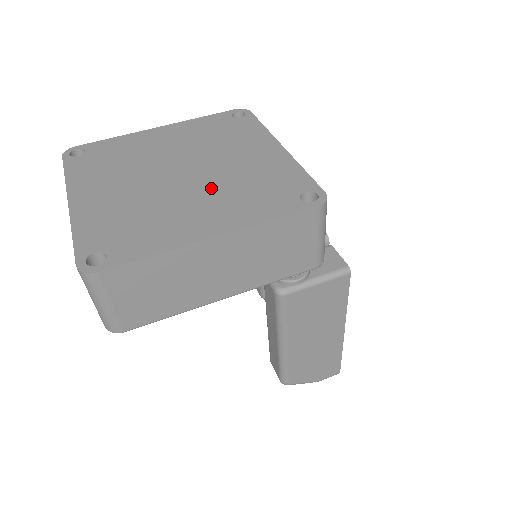
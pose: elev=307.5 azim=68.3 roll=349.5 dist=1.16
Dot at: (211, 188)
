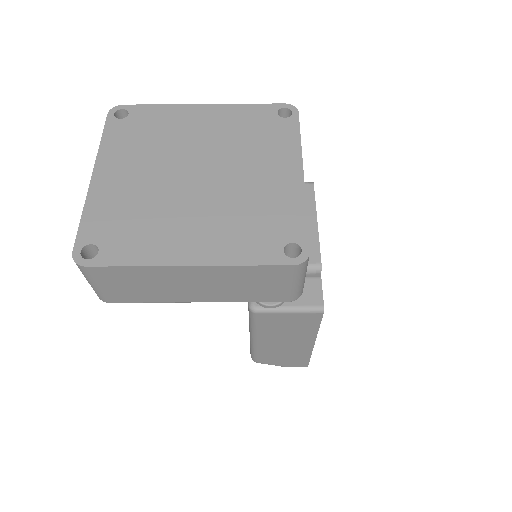
Dot at: (214, 205)
